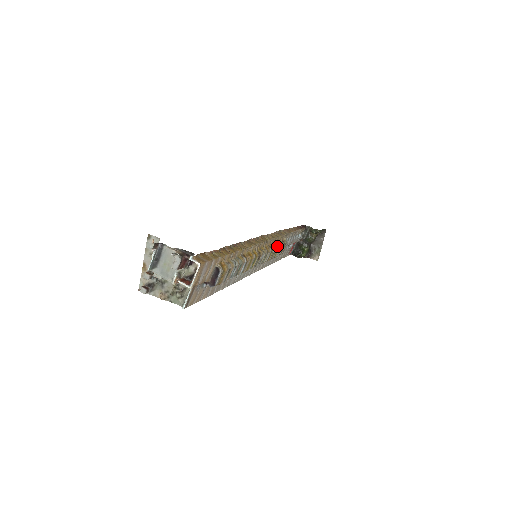
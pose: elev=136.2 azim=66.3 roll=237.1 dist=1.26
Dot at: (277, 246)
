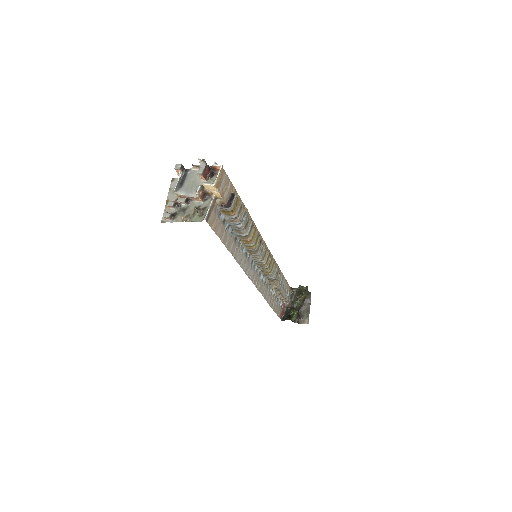
Dot at: occluded
